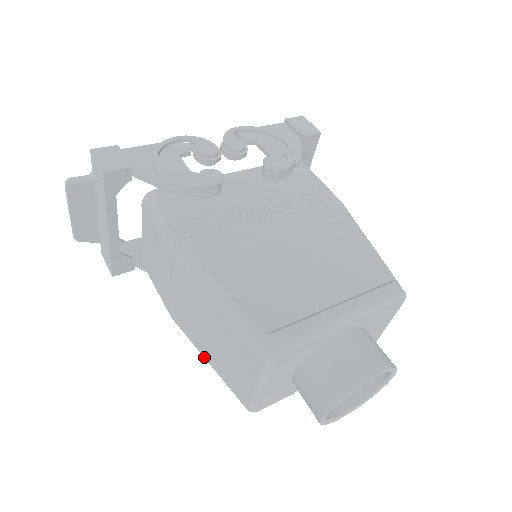
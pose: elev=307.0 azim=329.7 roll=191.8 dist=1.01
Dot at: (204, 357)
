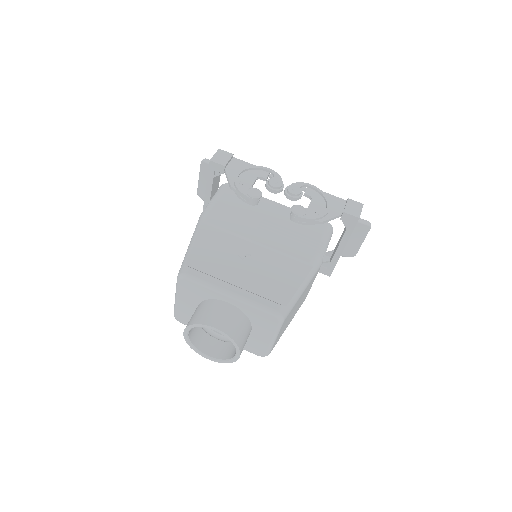
Dot at: occluded
